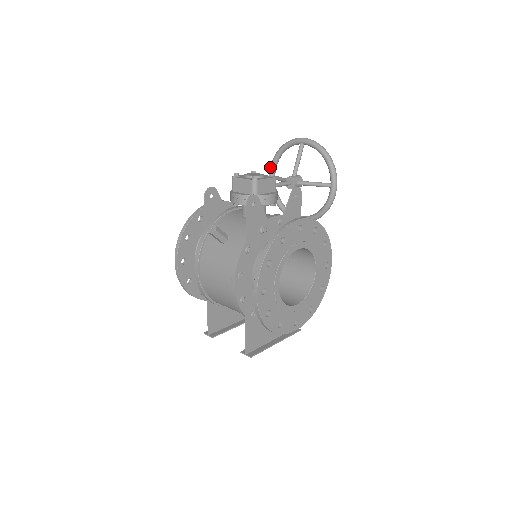
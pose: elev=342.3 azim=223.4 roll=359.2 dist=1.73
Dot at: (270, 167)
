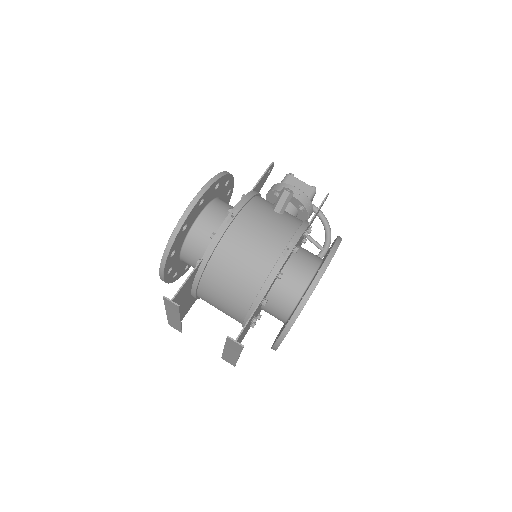
Dot at: occluded
